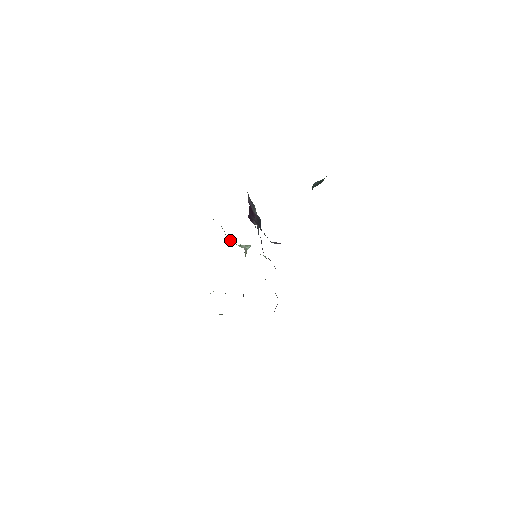
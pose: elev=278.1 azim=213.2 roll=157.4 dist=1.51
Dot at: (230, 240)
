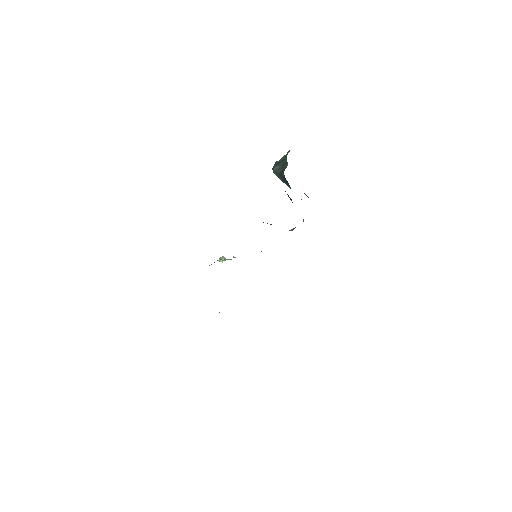
Dot at: occluded
